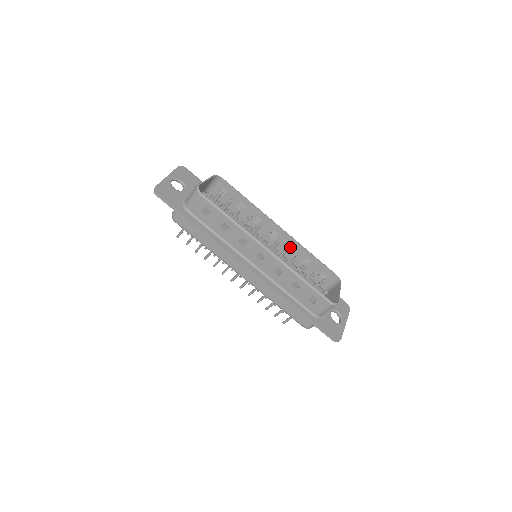
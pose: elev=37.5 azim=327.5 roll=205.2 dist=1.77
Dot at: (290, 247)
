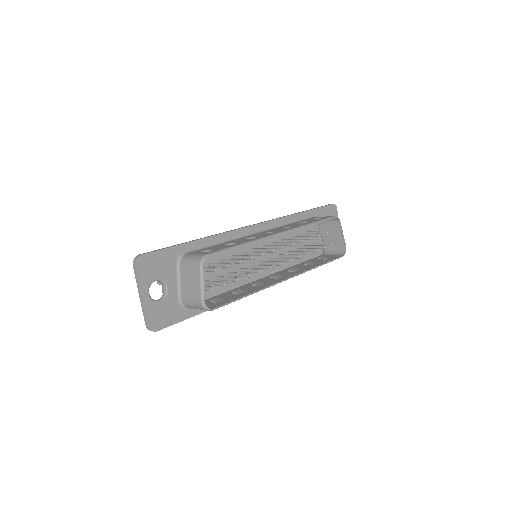
Dot at: occluded
